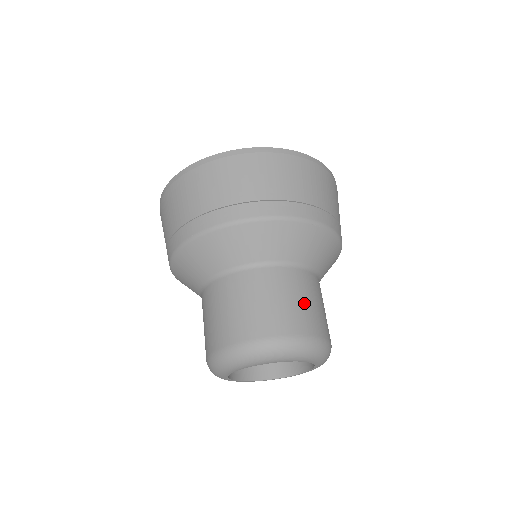
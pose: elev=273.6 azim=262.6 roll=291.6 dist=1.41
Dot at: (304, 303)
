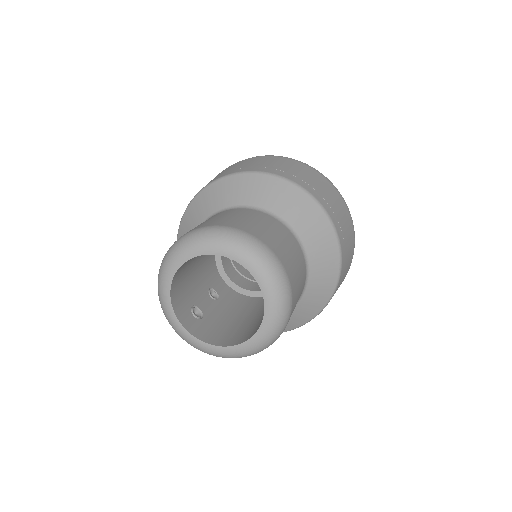
Dot at: (299, 283)
